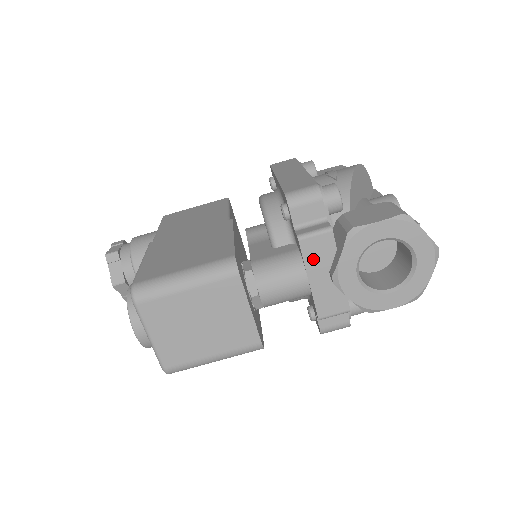
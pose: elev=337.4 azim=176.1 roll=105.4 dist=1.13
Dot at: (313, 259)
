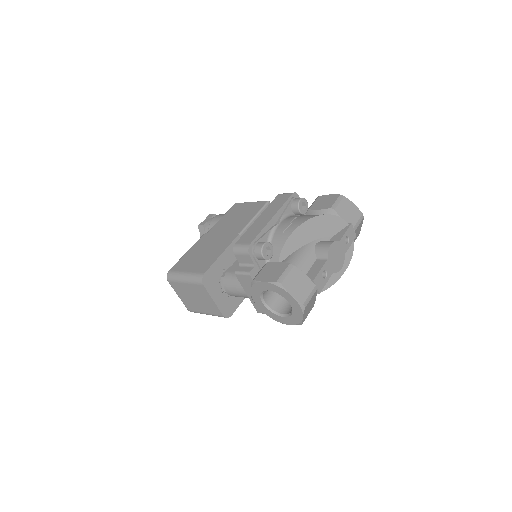
Dot at: (245, 285)
